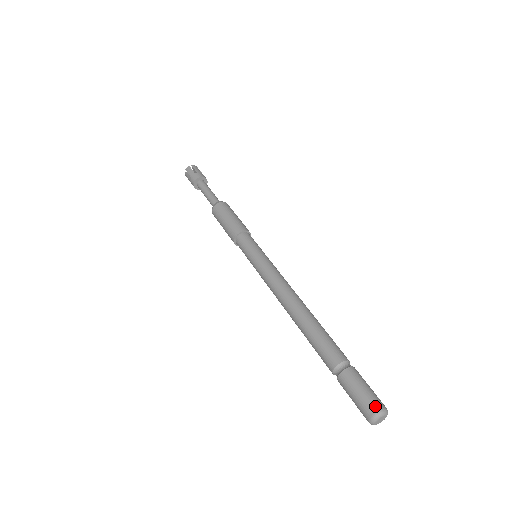
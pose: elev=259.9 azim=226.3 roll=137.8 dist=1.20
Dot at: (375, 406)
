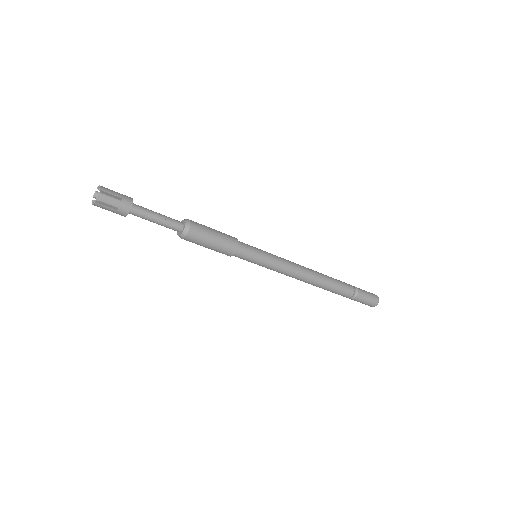
Dot at: (374, 305)
